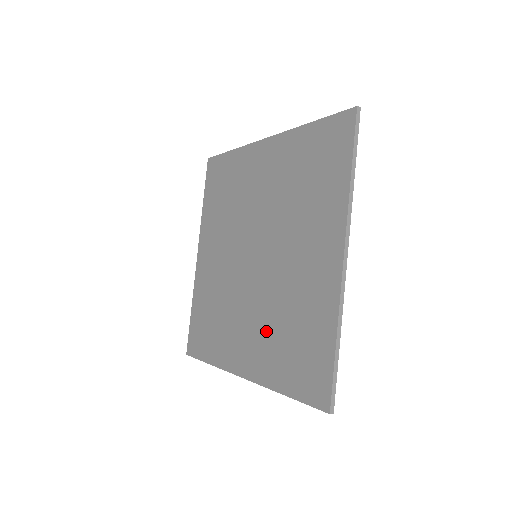
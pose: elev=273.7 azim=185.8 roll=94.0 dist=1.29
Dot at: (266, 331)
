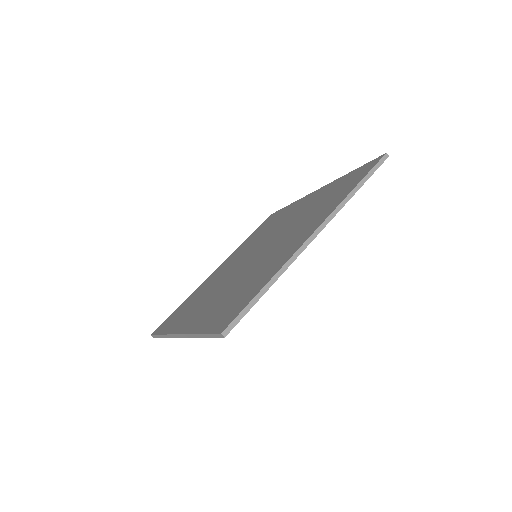
Dot at: (222, 296)
